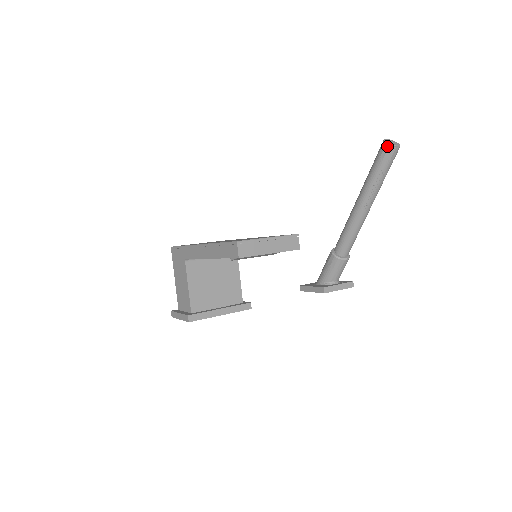
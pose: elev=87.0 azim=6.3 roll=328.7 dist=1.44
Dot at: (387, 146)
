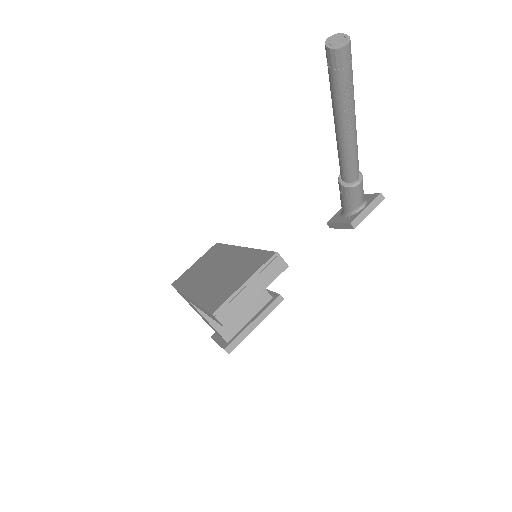
Dot at: (333, 52)
